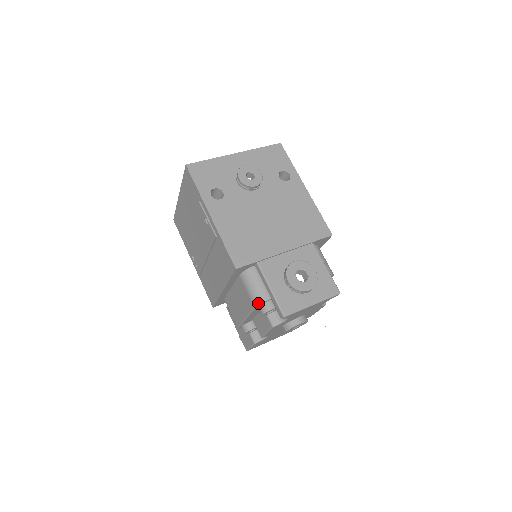
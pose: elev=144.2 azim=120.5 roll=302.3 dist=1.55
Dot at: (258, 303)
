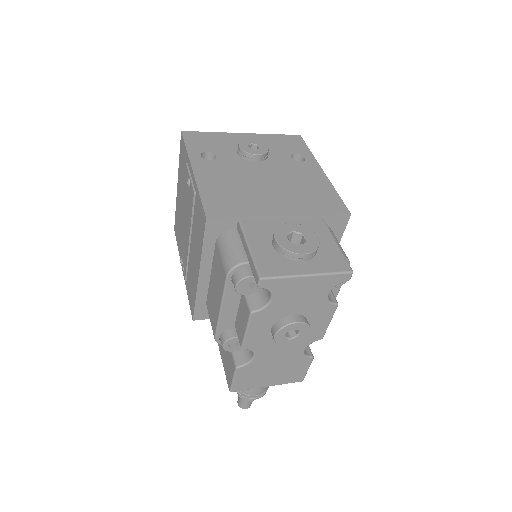
Dot at: (230, 267)
